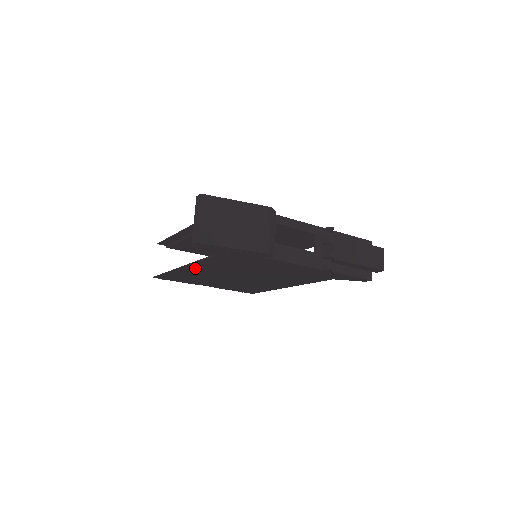
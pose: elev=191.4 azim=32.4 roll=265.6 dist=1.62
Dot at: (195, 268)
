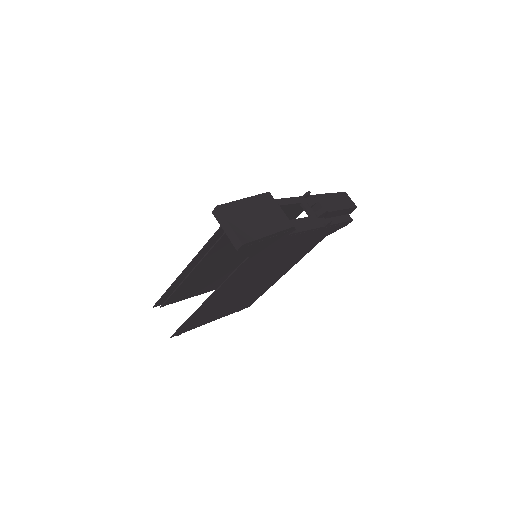
Dot at: (219, 293)
